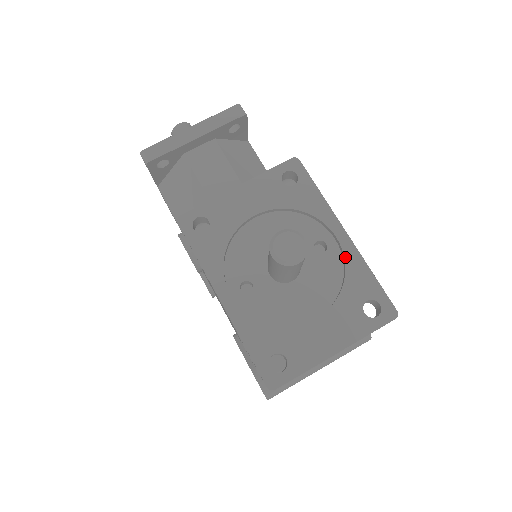
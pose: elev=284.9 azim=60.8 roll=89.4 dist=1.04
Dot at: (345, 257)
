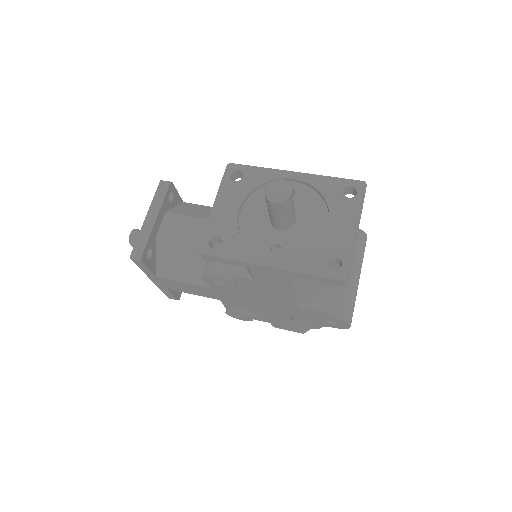
Dot at: (308, 183)
